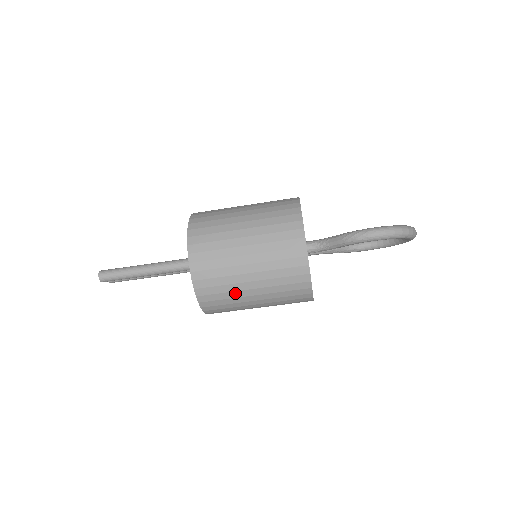
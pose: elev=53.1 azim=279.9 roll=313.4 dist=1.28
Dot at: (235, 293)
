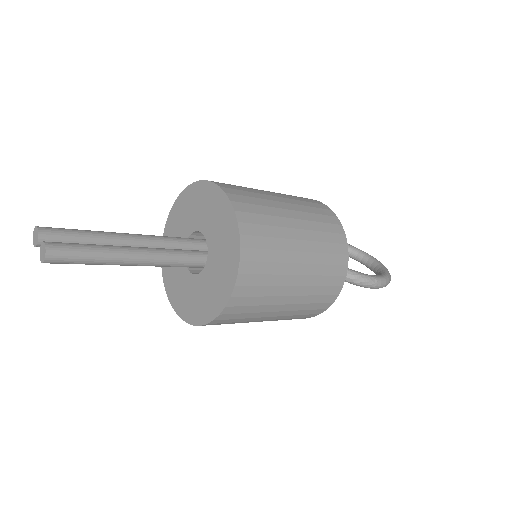
Dot at: (246, 321)
